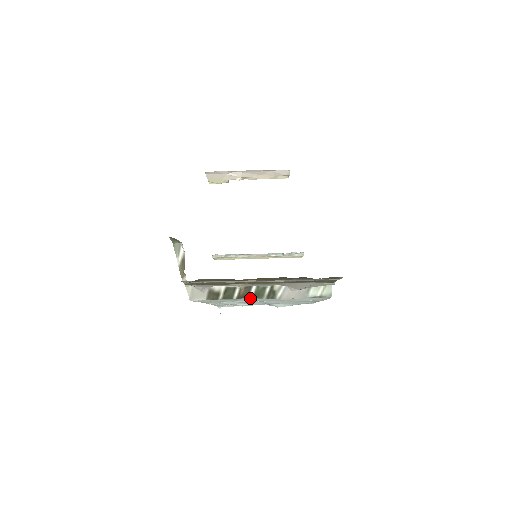
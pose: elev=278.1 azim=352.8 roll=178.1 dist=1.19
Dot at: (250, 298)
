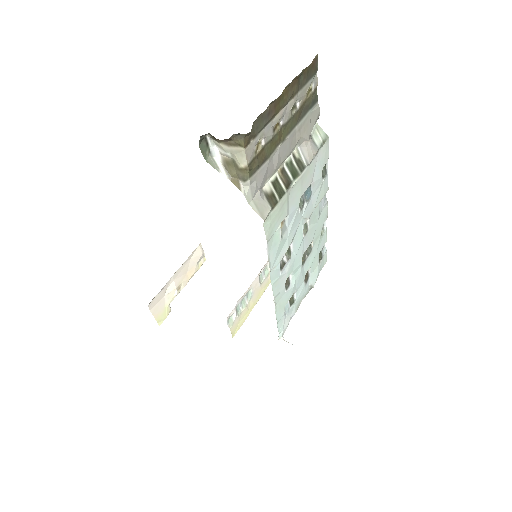
Dot at: (293, 183)
